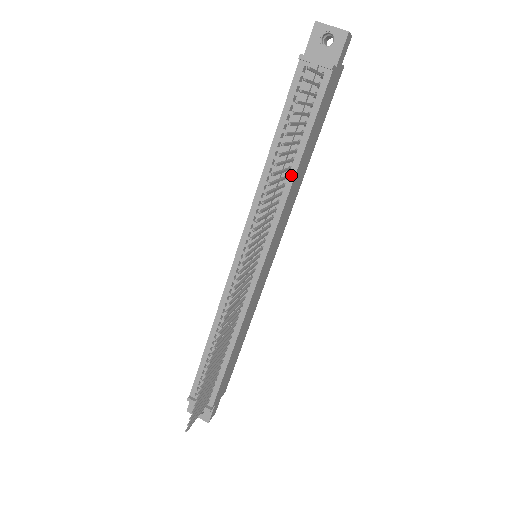
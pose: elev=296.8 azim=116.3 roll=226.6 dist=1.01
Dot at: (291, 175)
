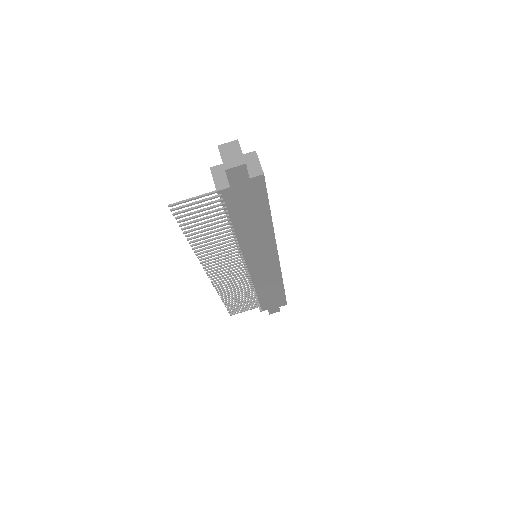
Dot at: (236, 233)
